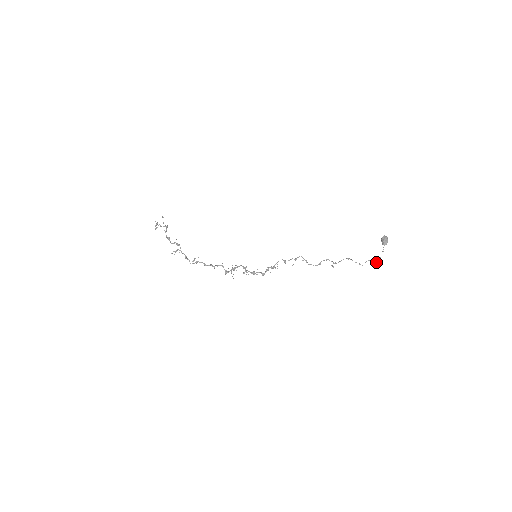
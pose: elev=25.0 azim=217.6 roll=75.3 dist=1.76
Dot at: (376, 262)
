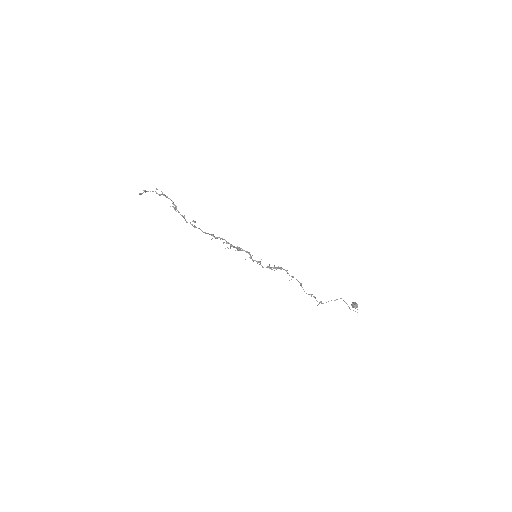
Dot at: (357, 312)
